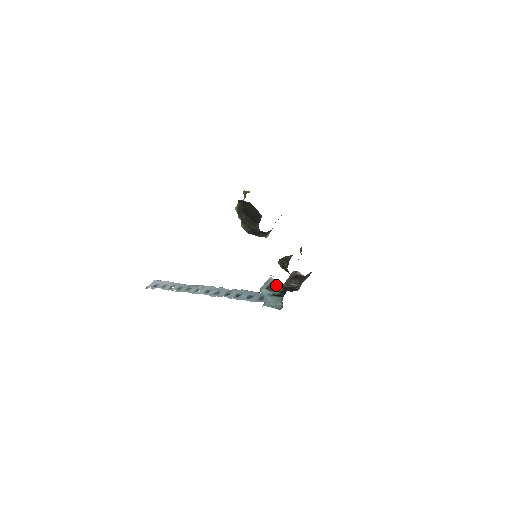
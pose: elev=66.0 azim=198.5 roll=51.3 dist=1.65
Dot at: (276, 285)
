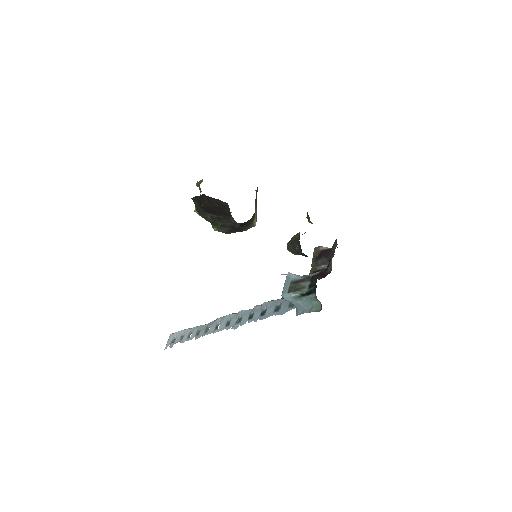
Dot at: (299, 280)
